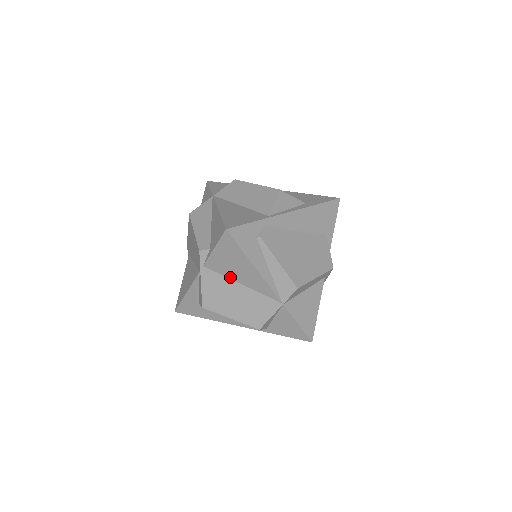
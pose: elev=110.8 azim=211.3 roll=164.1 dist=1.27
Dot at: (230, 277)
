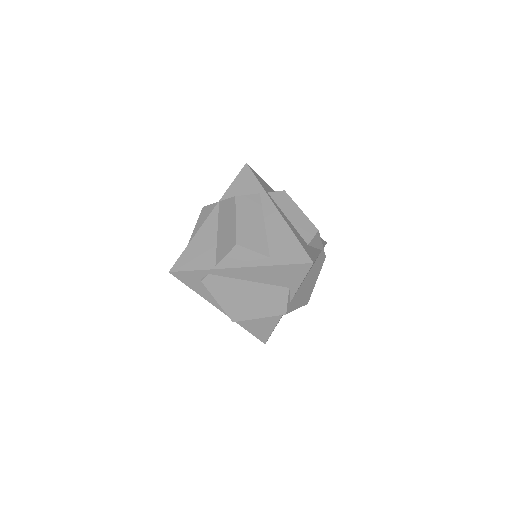
Dot at: occluded
